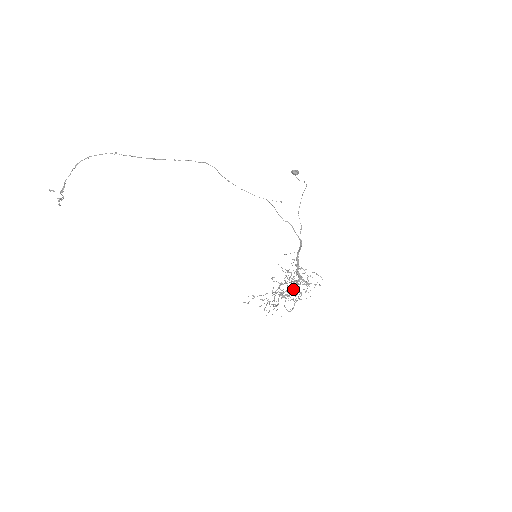
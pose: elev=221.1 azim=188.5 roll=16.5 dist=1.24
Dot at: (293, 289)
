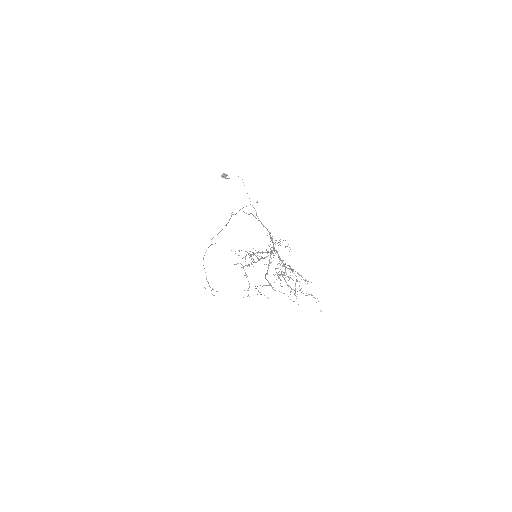
Dot at: occluded
